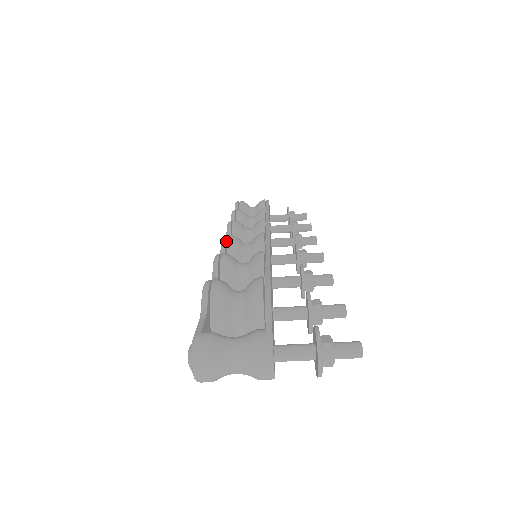
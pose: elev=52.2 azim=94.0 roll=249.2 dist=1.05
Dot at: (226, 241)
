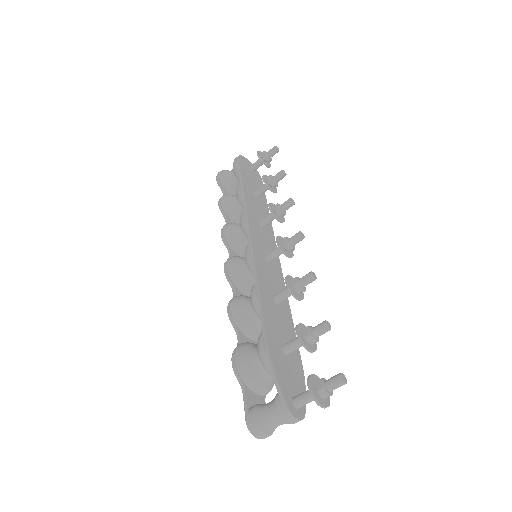
Dot at: (228, 270)
